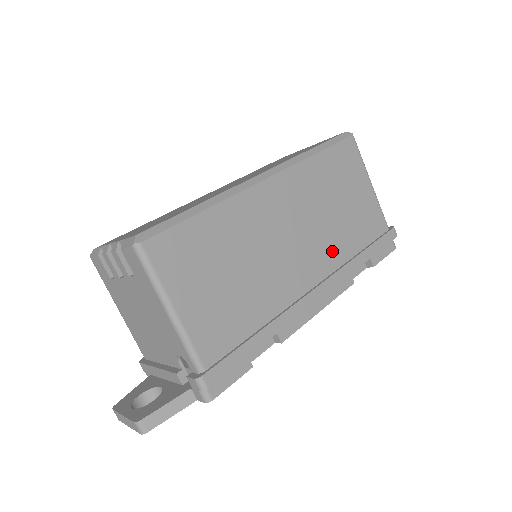
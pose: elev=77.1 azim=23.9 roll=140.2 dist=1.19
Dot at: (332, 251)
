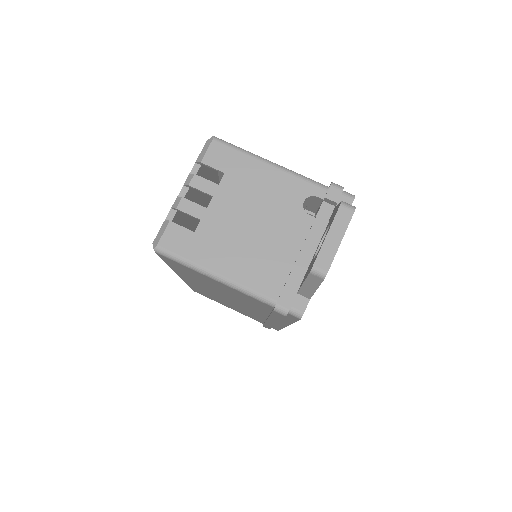
Dot at: occluded
